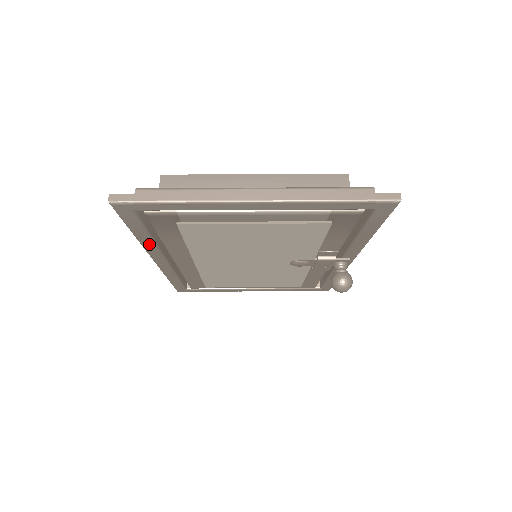
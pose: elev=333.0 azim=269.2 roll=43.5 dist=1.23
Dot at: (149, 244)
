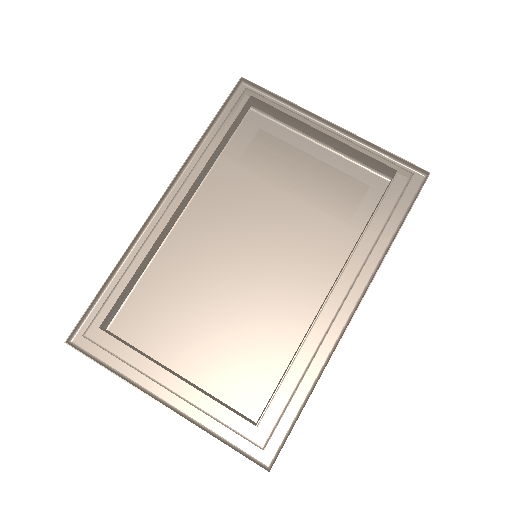
Dot at: occluded
